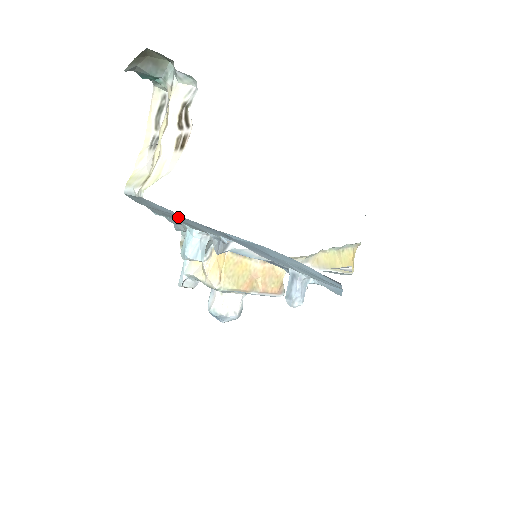
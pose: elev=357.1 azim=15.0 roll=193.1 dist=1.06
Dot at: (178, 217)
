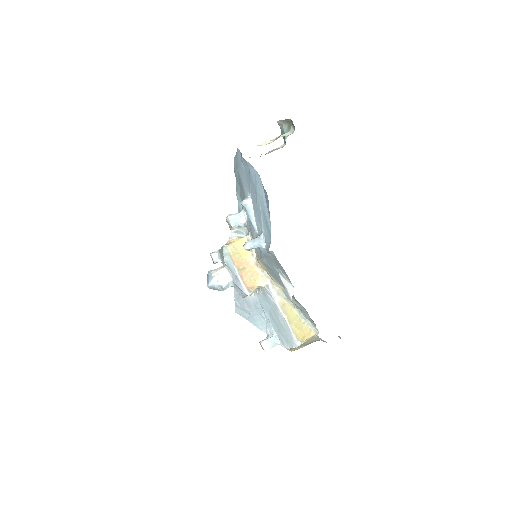
Dot at: (242, 172)
